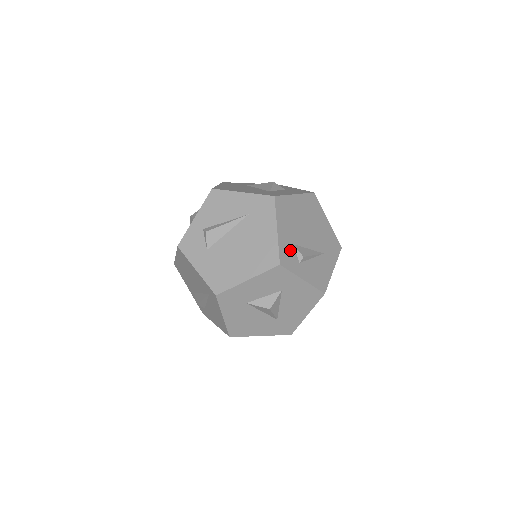
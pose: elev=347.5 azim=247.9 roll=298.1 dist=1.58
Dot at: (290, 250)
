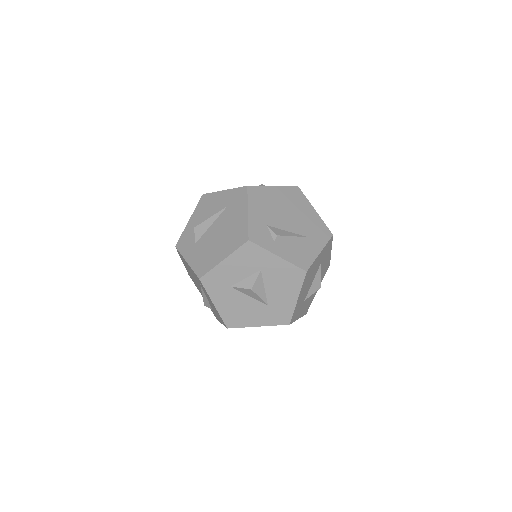
Dot at: (263, 230)
